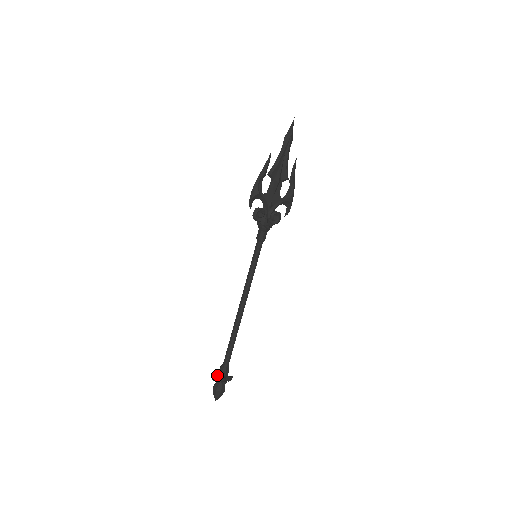
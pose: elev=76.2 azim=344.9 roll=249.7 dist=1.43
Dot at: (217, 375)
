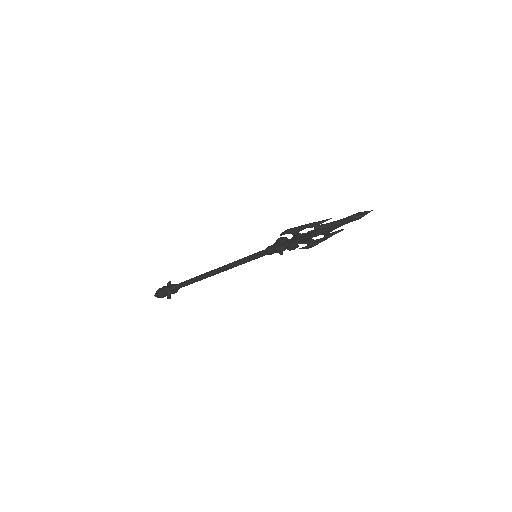
Dot at: (167, 288)
